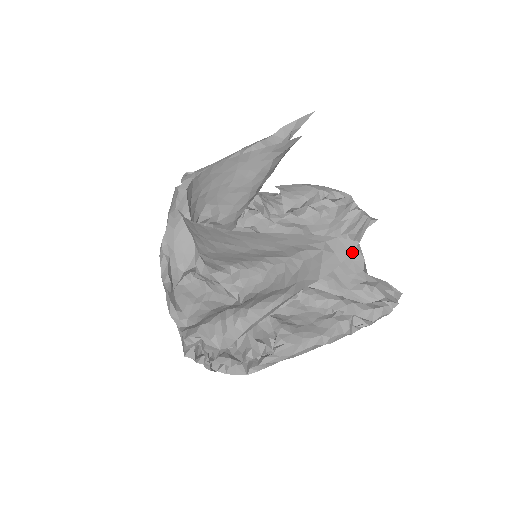
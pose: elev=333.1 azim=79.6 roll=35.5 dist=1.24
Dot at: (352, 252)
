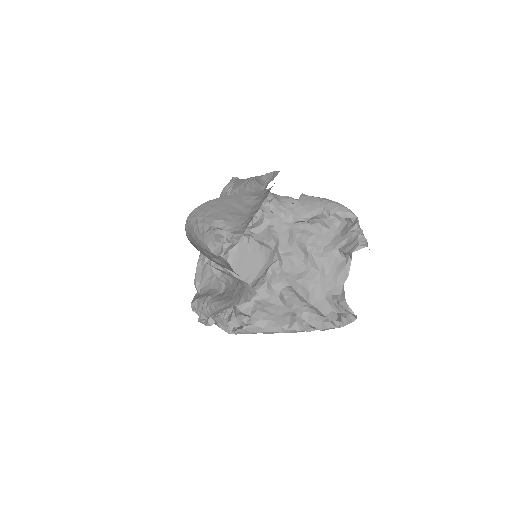
Dot at: (341, 267)
